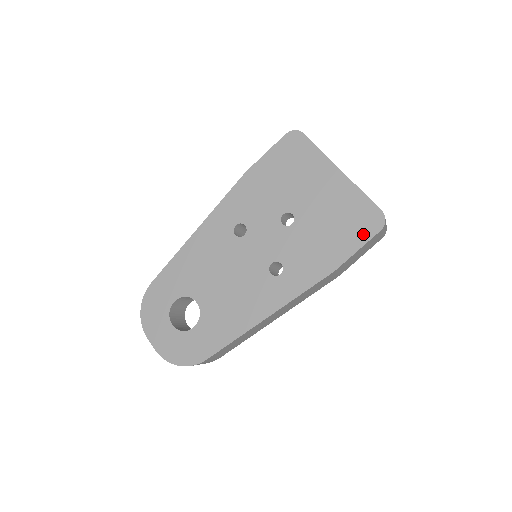
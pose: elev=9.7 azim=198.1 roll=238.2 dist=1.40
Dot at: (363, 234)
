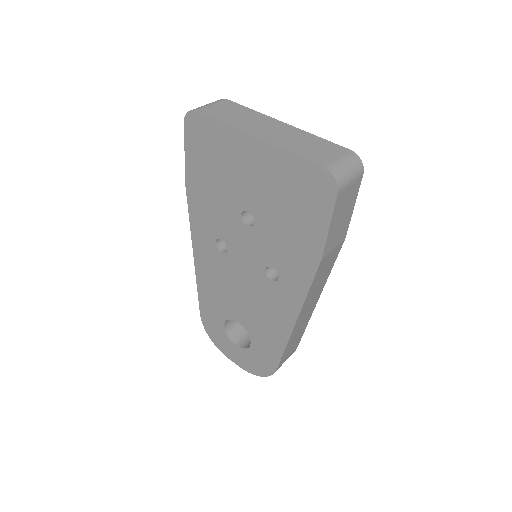
Dot at: (322, 206)
